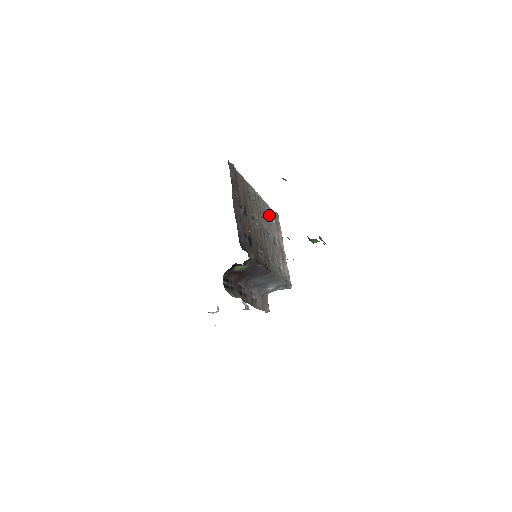
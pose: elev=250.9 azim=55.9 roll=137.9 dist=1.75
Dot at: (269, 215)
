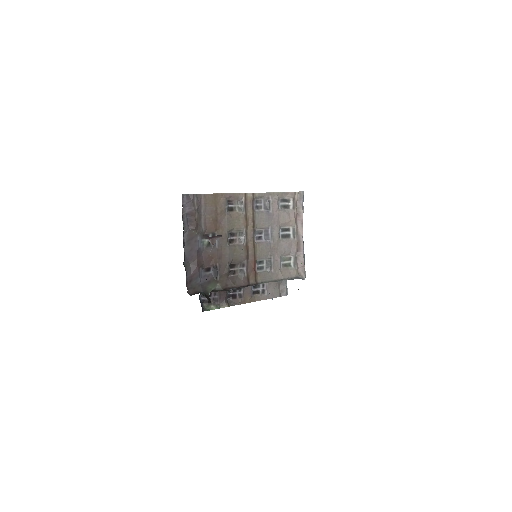
Dot at: (283, 202)
